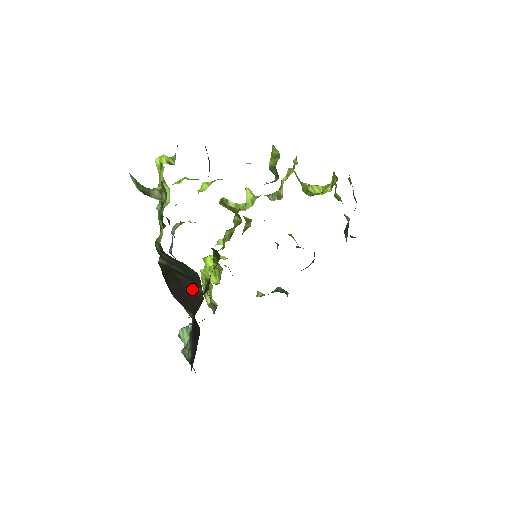
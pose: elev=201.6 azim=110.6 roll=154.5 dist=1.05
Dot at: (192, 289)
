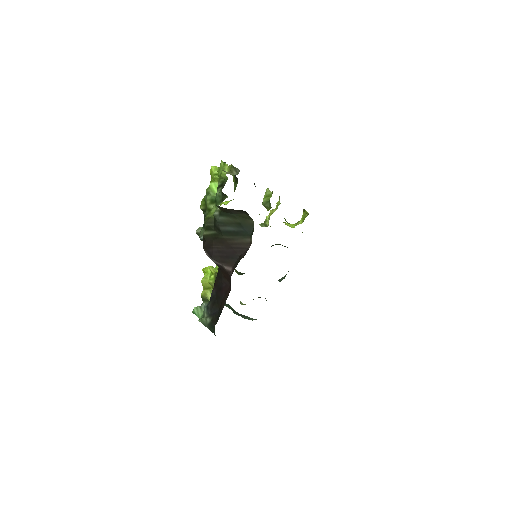
Dot at: (239, 243)
